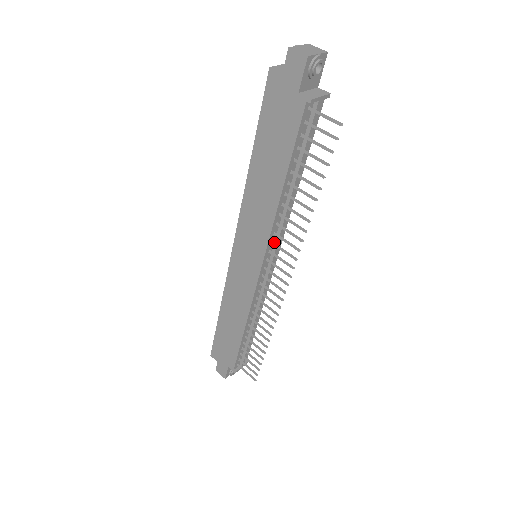
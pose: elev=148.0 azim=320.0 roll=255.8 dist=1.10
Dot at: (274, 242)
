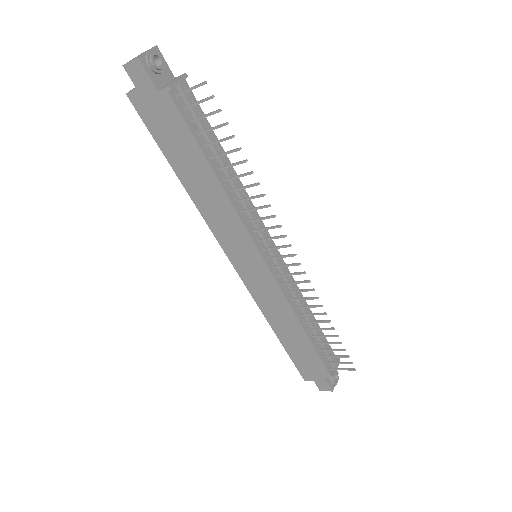
Dot at: (255, 230)
